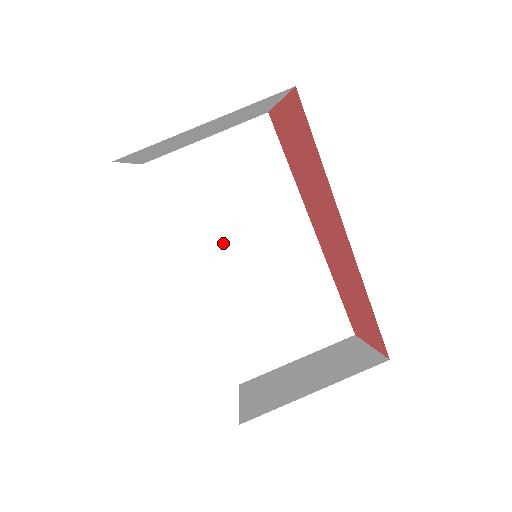
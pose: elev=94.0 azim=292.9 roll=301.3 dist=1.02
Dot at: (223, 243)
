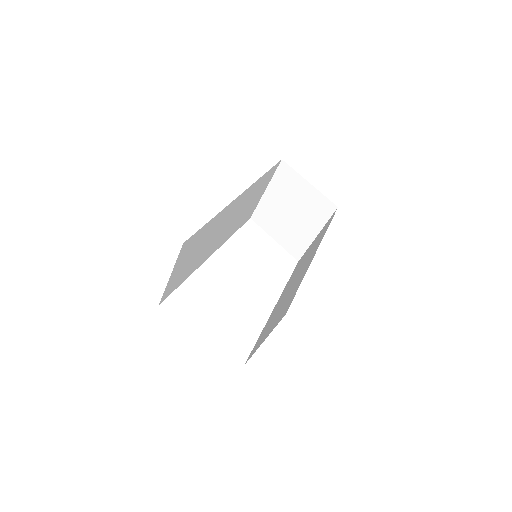
Dot at: (210, 246)
